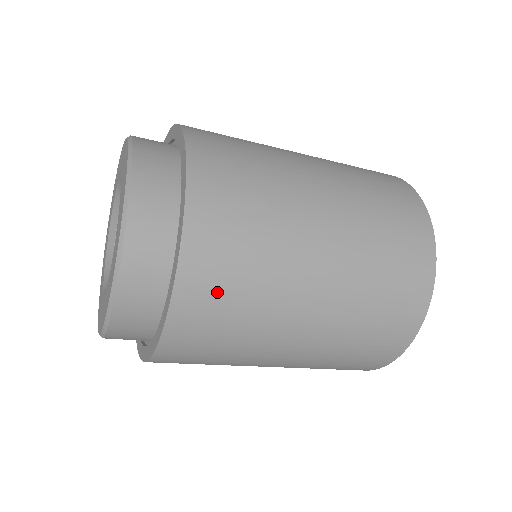
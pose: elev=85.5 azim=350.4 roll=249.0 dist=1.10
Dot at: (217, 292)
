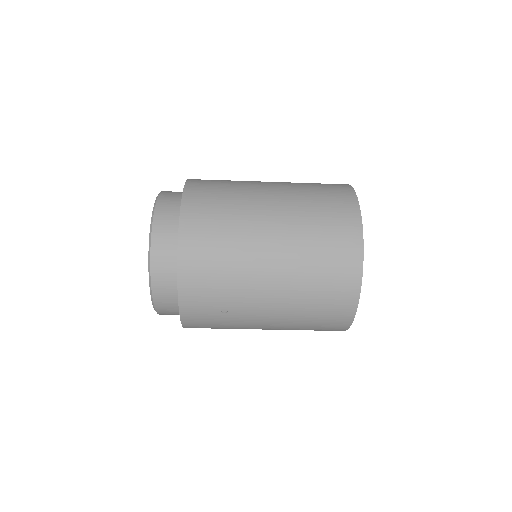
Dot at: (207, 205)
